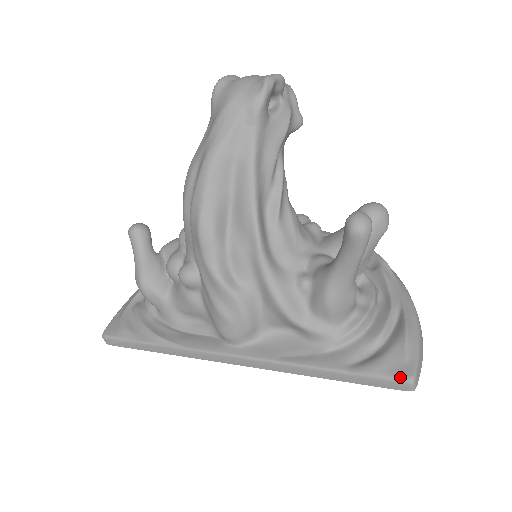
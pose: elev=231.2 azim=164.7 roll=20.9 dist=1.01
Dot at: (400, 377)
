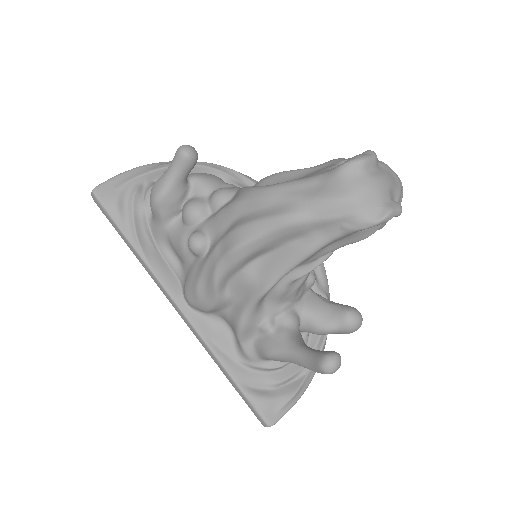
Dot at: (266, 419)
